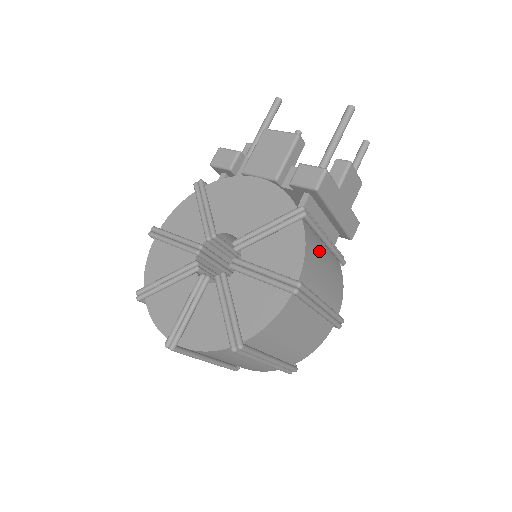
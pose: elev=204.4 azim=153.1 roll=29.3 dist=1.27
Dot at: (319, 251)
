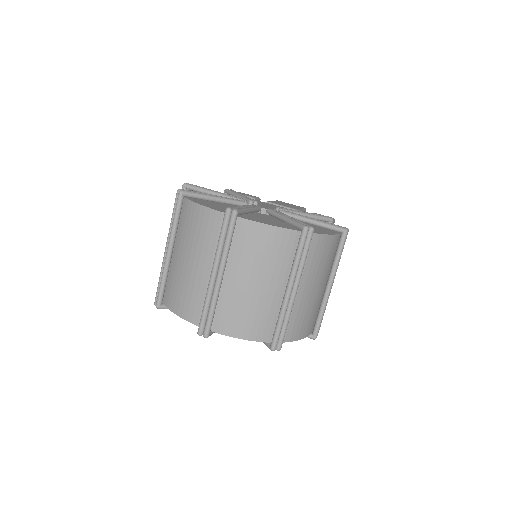
Dot at: occluded
